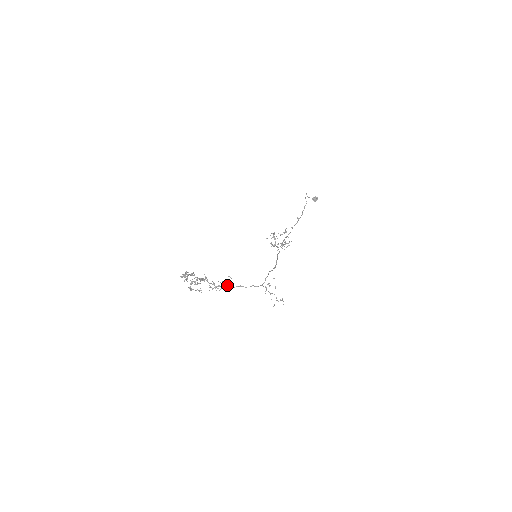
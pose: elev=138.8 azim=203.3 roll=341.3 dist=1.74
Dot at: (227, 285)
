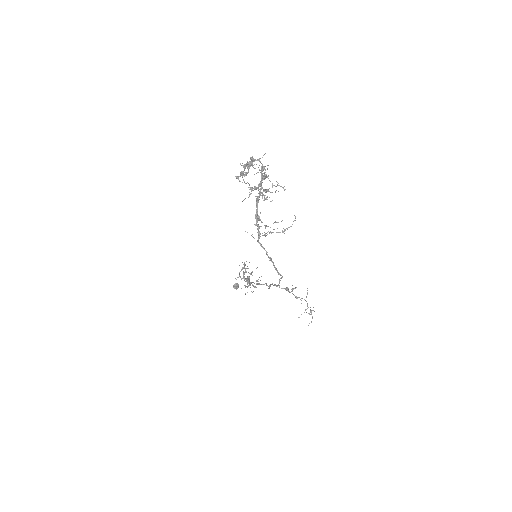
Dot at: occluded
